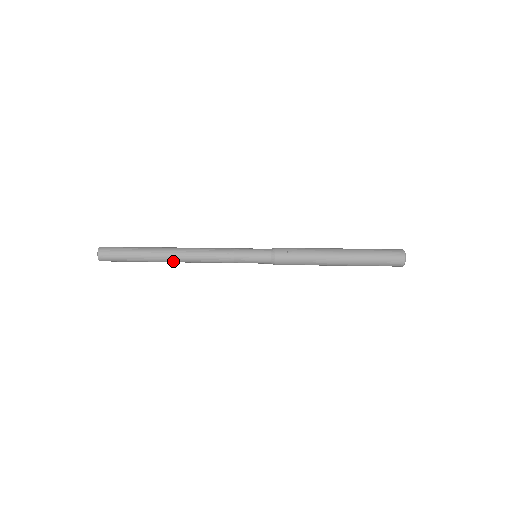
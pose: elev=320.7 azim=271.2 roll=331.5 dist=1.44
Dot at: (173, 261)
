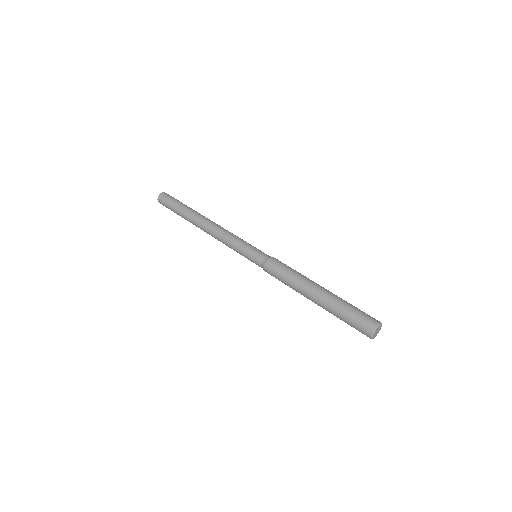
Dot at: occluded
